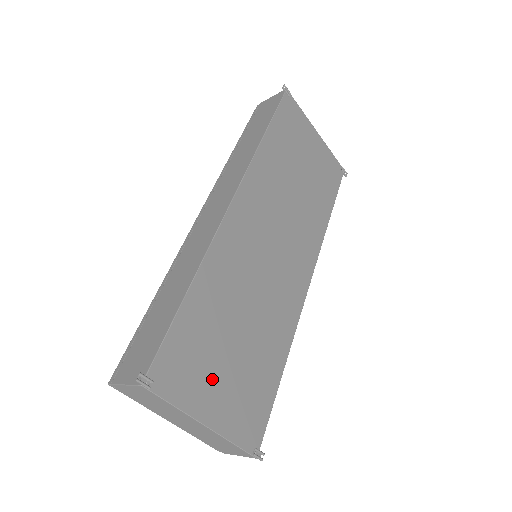
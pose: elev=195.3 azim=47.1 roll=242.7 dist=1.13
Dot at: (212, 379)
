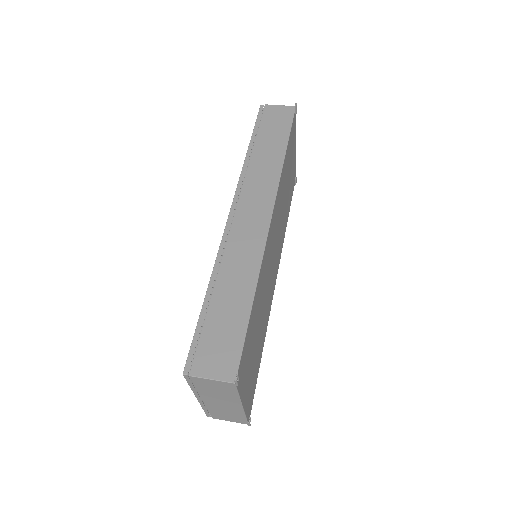
Dot at: (249, 369)
